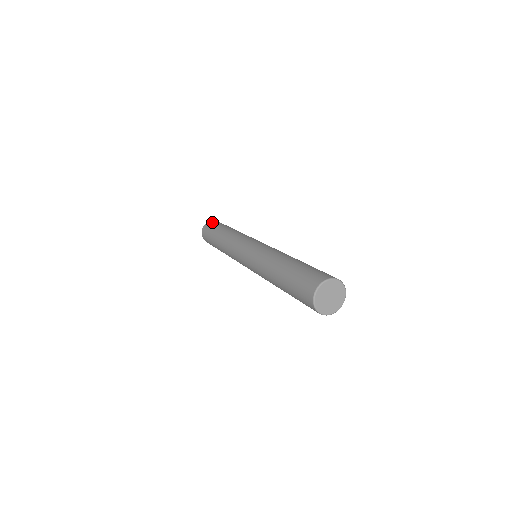
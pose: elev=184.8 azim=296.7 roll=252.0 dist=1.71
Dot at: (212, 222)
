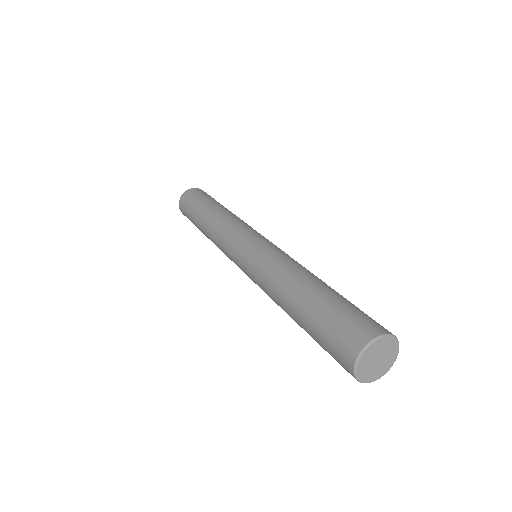
Dot at: occluded
